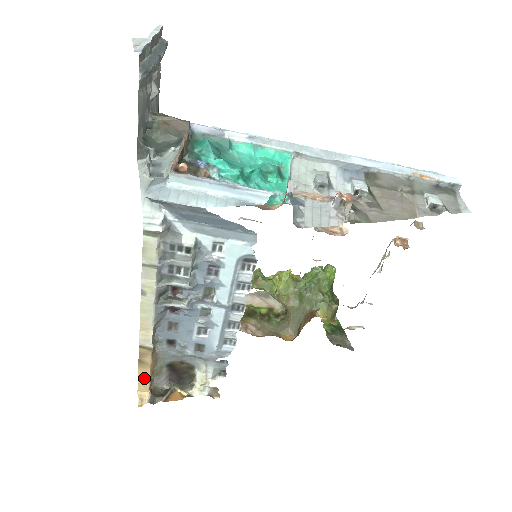
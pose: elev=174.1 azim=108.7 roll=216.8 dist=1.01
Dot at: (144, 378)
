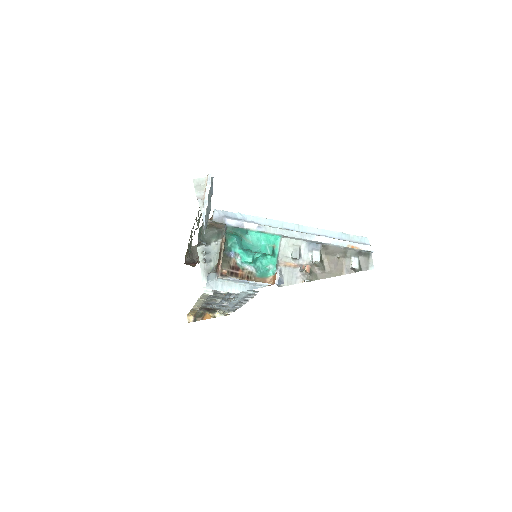
Dot at: (192, 314)
